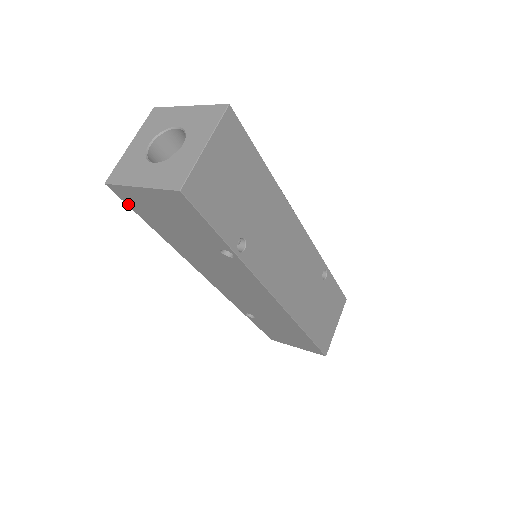
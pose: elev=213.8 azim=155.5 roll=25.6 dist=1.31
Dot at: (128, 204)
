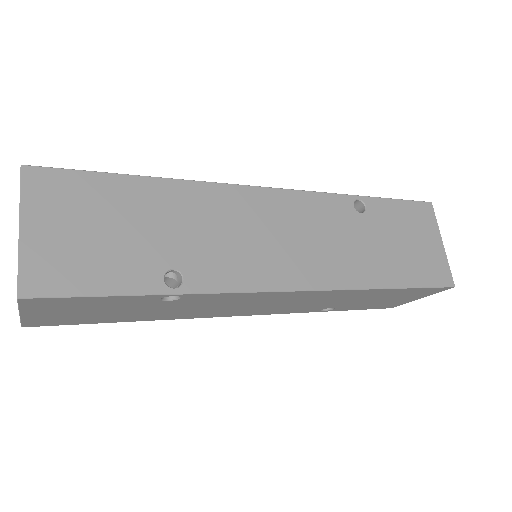
Dot at: (64, 324)
